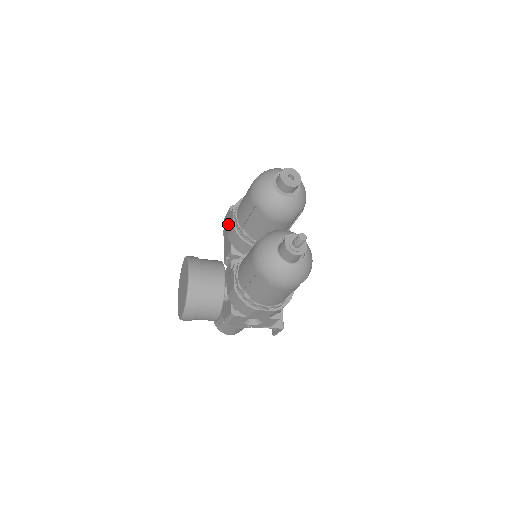
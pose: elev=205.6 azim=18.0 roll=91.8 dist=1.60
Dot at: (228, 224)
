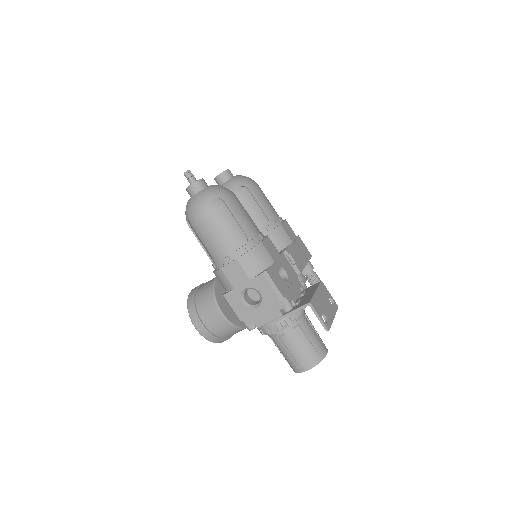
Dot at: occluded
